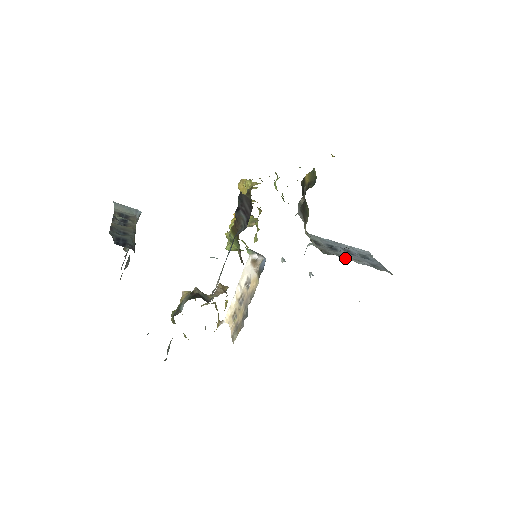
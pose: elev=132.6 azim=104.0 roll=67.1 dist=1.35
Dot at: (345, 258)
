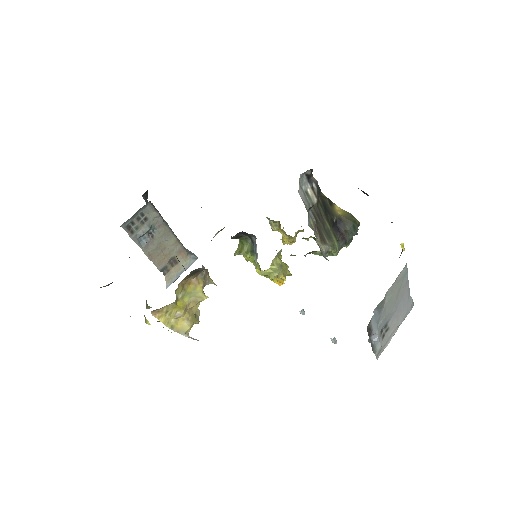
Dot at: occluded
